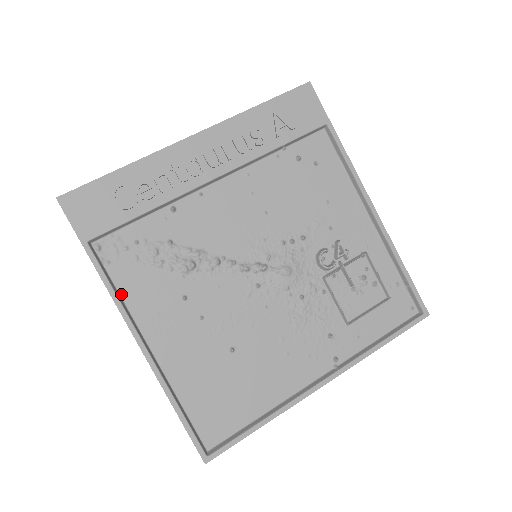
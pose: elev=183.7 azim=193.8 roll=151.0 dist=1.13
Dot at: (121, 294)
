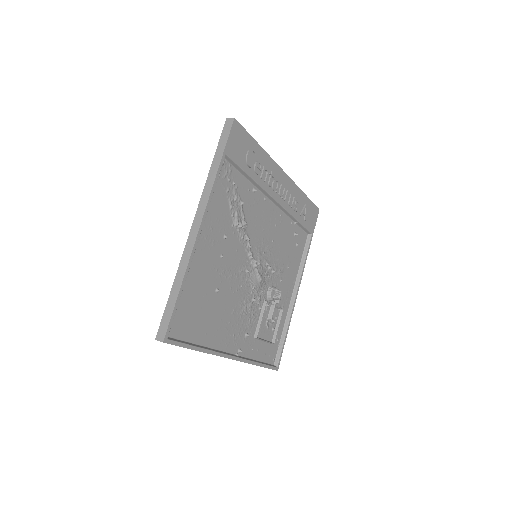
Dot at: occluded
